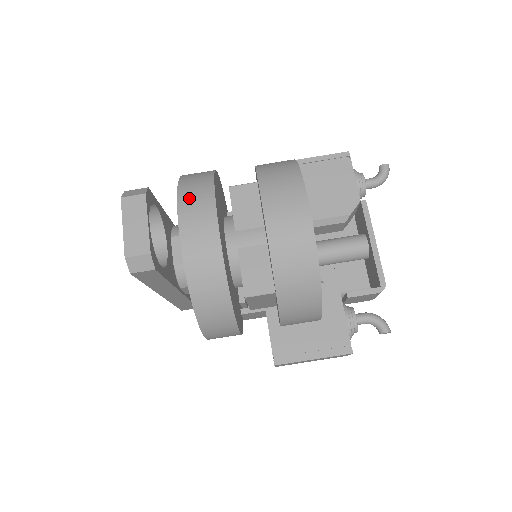
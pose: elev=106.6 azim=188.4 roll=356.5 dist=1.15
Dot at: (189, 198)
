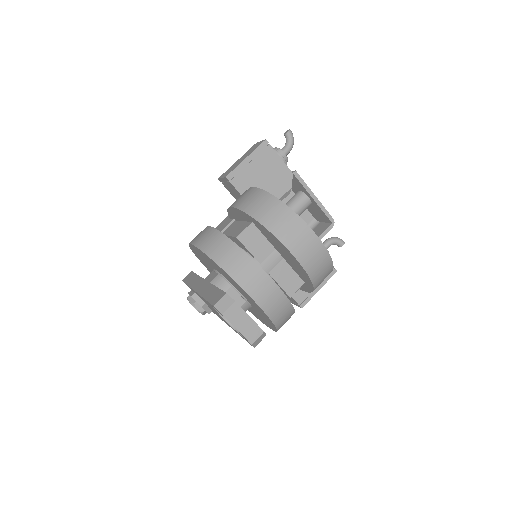
Dot at: (242, 275)
